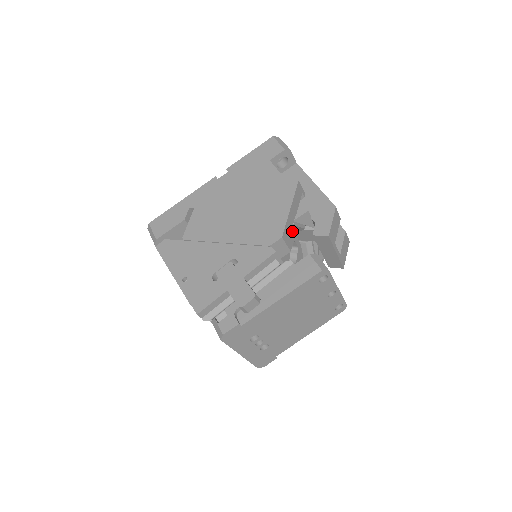
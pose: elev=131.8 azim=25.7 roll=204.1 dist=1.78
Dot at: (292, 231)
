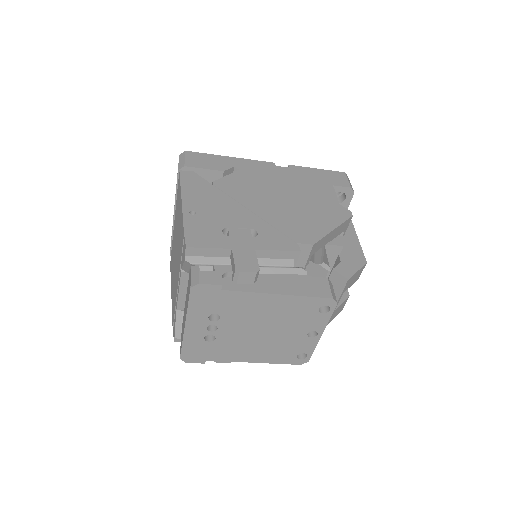
Dot at: occluded
